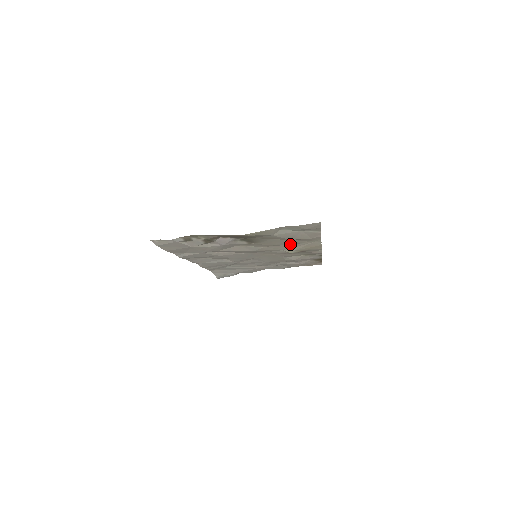
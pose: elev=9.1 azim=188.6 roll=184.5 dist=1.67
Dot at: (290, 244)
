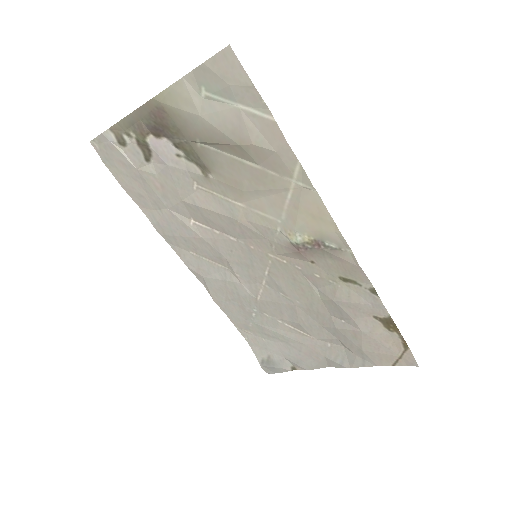
Dot at: (271, 195)
